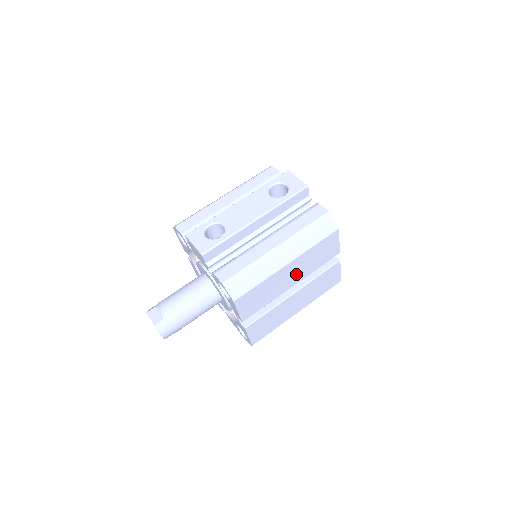
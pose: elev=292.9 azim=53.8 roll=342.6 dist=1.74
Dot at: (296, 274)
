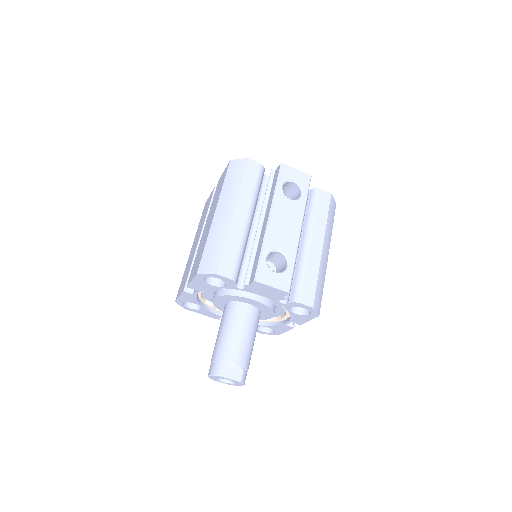
Dot at: occluded
